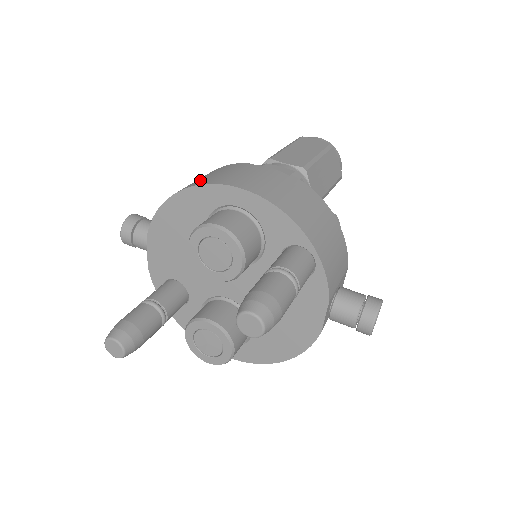
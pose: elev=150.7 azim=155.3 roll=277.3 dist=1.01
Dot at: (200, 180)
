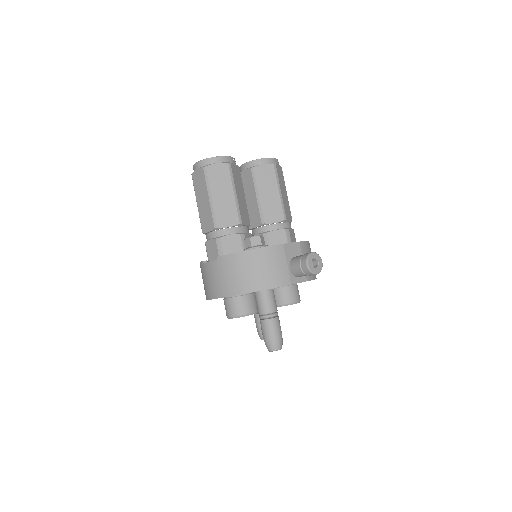
Dot at: occluded
